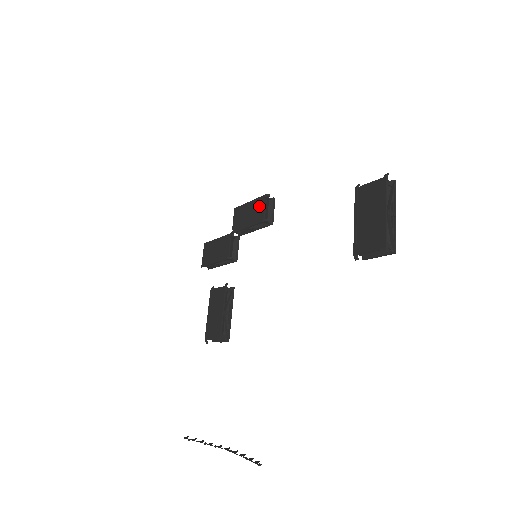
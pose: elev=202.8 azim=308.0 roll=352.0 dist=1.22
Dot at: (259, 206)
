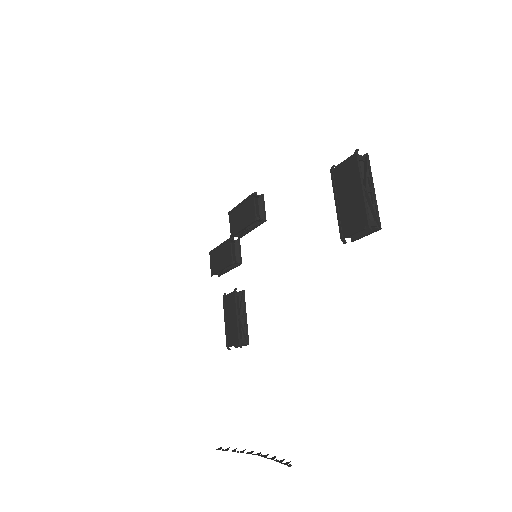
Dot at: (249, 206)
